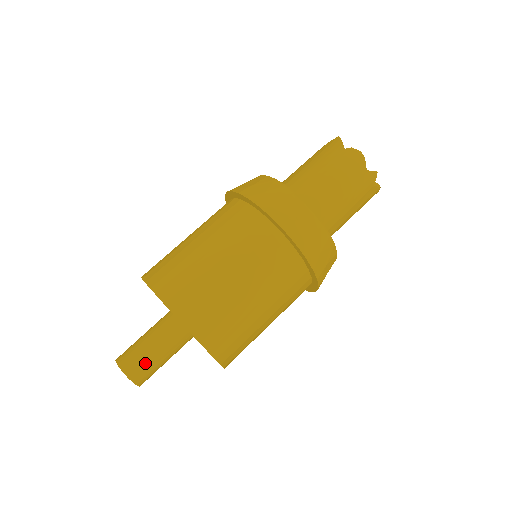
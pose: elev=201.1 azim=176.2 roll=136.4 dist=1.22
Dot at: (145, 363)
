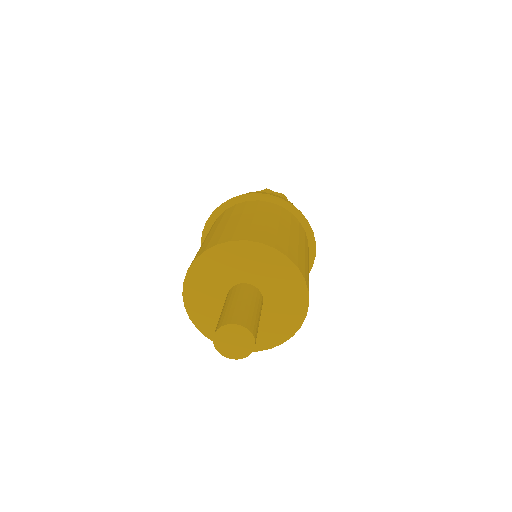
Dot at: (231, 312)
